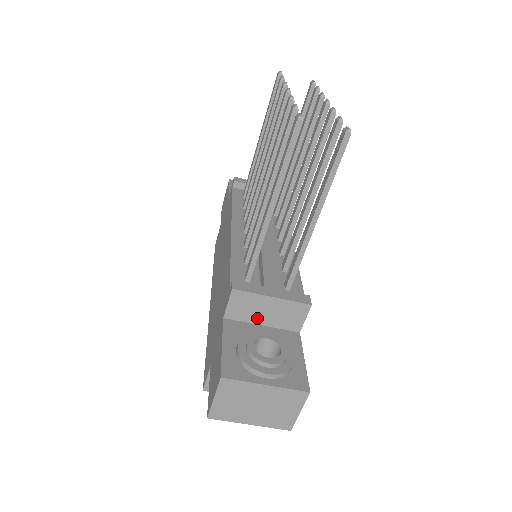
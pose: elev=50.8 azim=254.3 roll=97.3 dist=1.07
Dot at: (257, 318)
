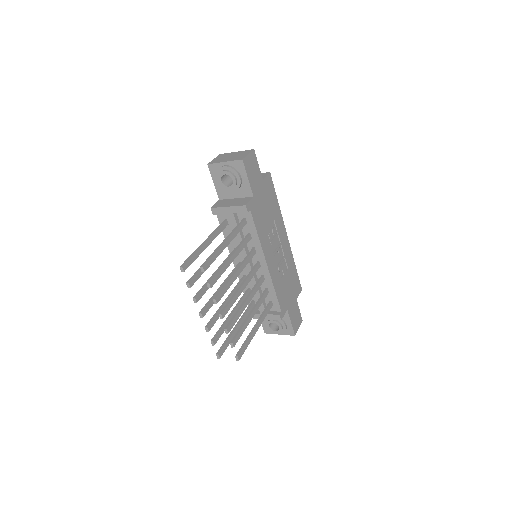
Dot at: occluded
